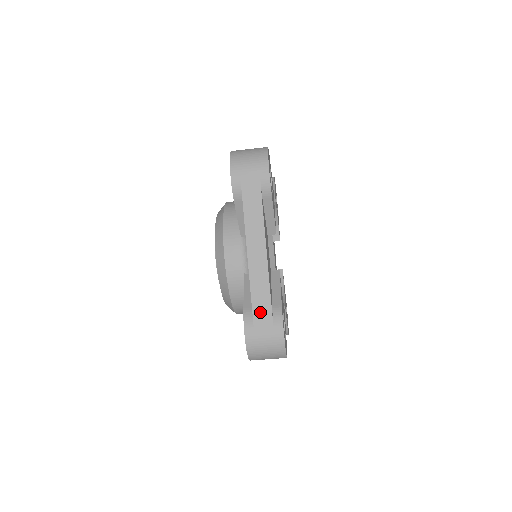
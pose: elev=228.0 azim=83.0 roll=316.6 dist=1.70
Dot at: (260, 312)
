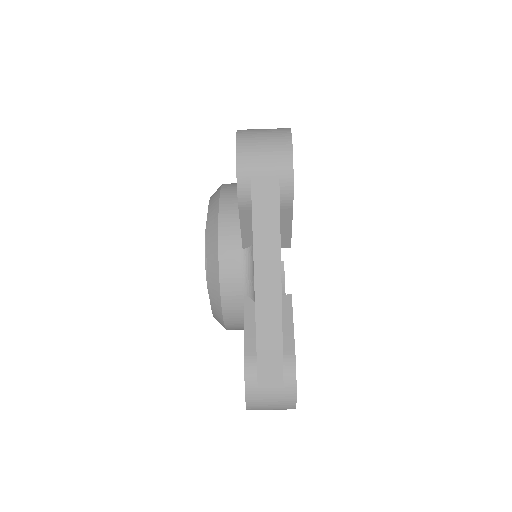
Dot at: (267, 363)
